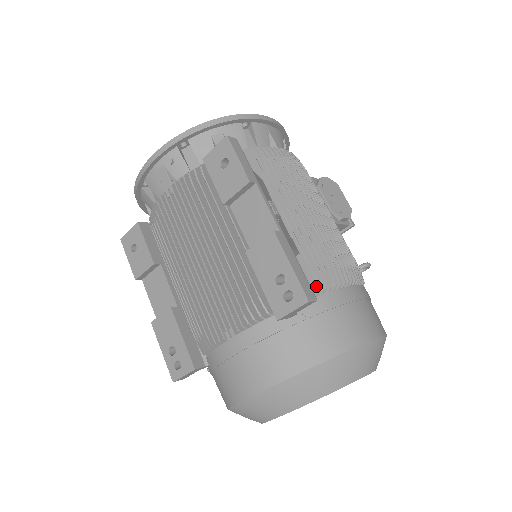
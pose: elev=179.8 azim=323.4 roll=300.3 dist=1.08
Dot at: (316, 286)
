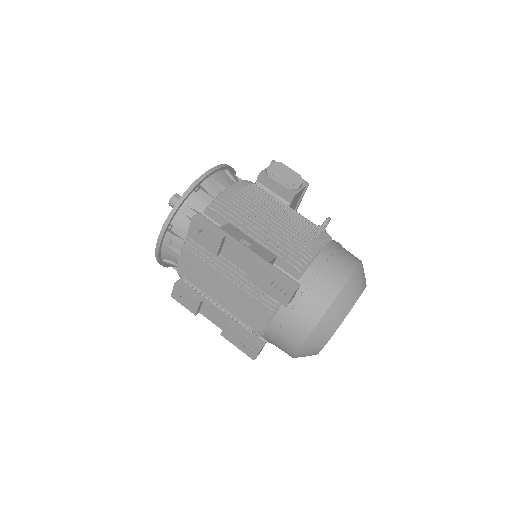
Dot at: (297, 271)
